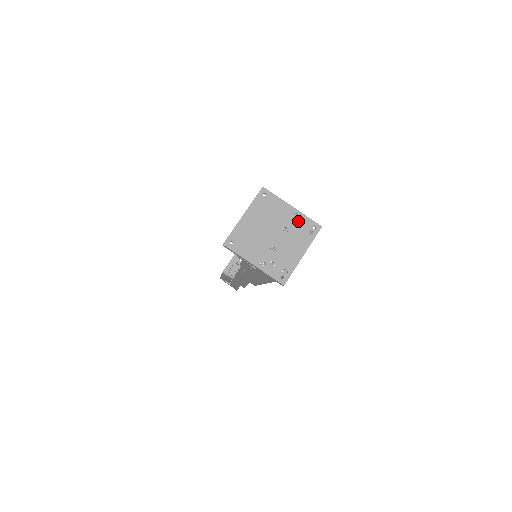
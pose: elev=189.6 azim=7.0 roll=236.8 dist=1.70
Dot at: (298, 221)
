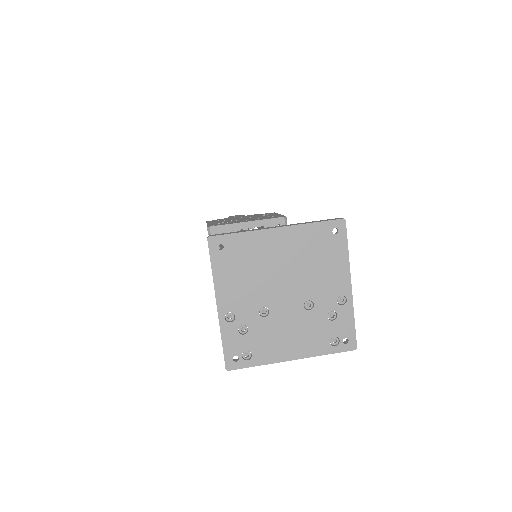
Dot at: (336, 311)
